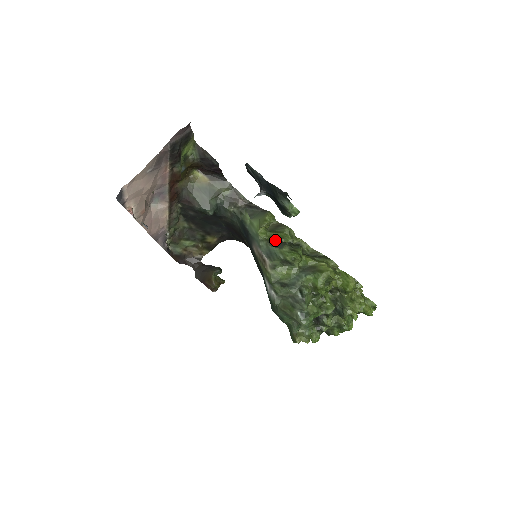
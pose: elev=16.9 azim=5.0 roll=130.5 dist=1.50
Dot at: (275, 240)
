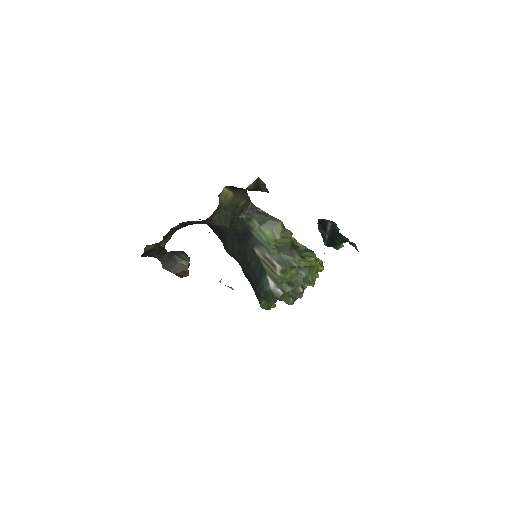
Dot at: (284, 247)
